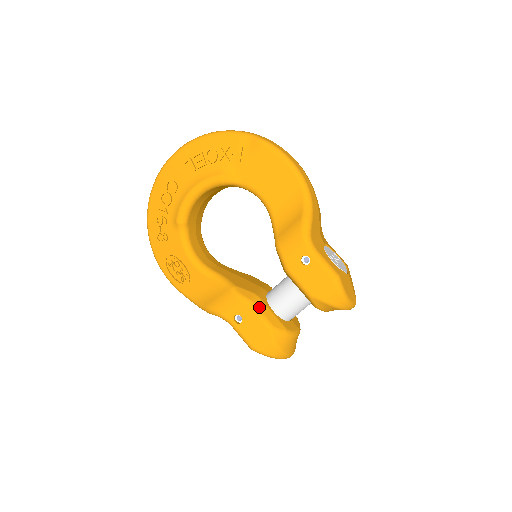
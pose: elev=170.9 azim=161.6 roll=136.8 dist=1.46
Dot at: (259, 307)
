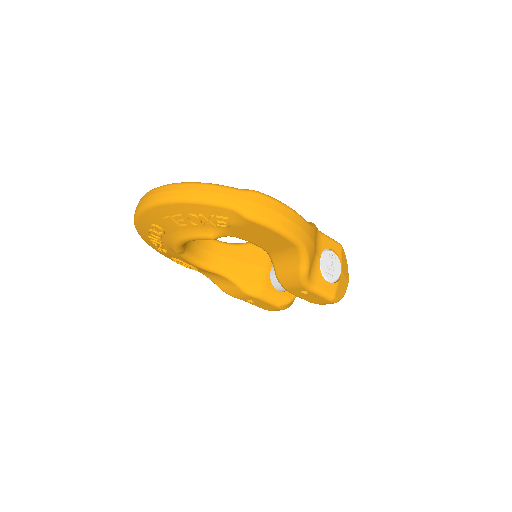
Dot at: (266, 297)
